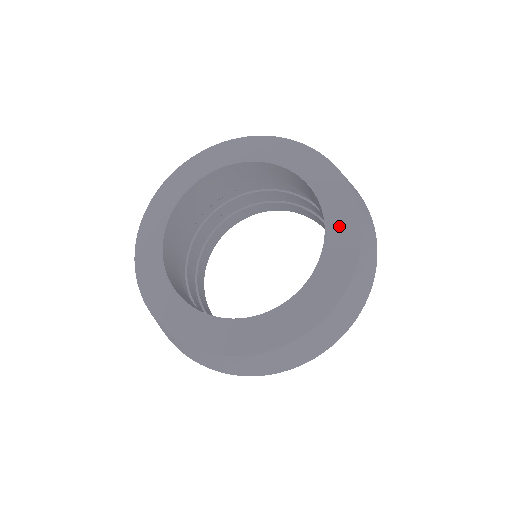
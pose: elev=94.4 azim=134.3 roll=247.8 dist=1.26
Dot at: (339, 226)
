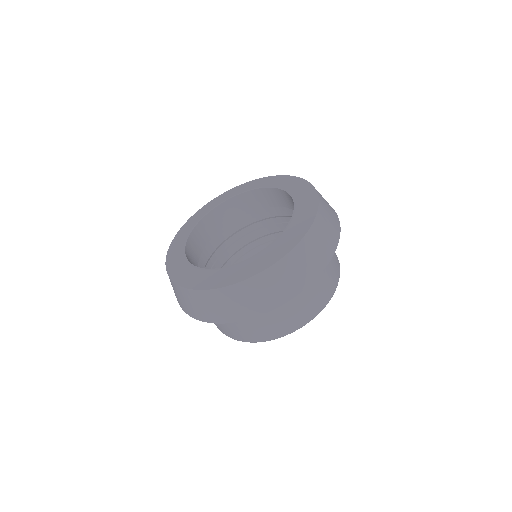
Dot at: (297, 225)
